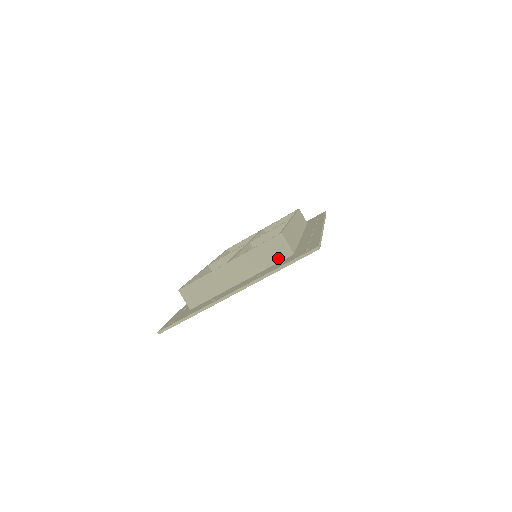
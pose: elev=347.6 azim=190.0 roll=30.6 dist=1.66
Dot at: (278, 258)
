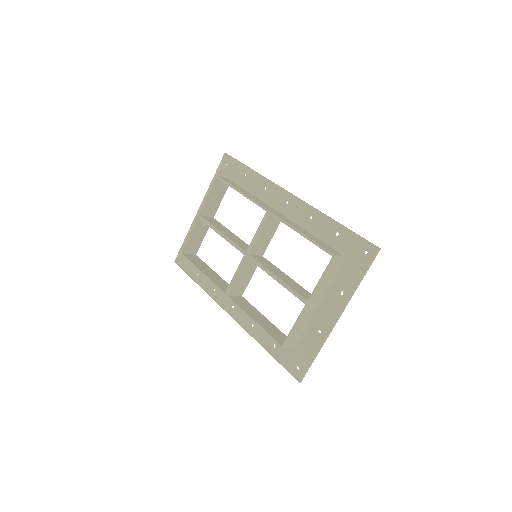
Dot at: (338, 269)
